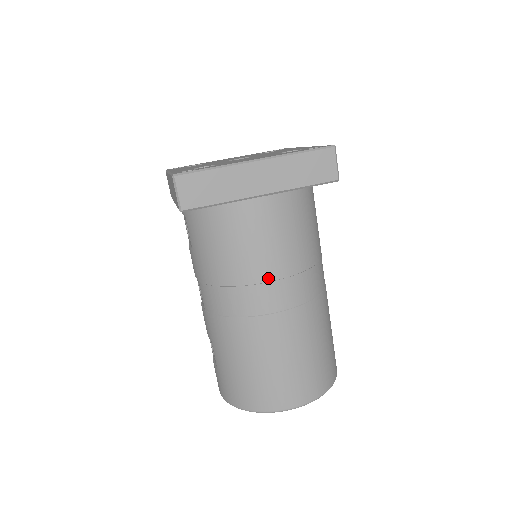
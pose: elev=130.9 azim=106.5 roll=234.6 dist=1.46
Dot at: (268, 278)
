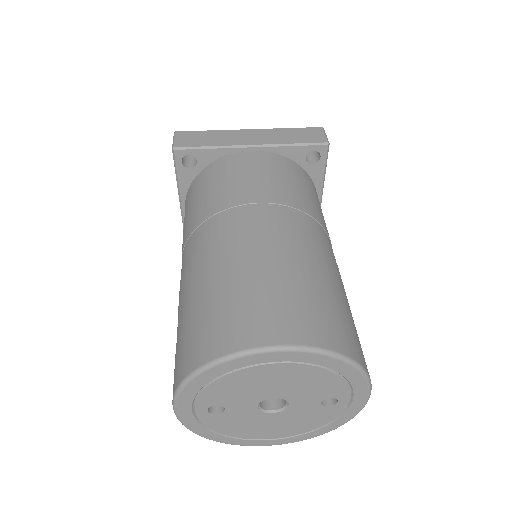
Dot at: (250, 201)
